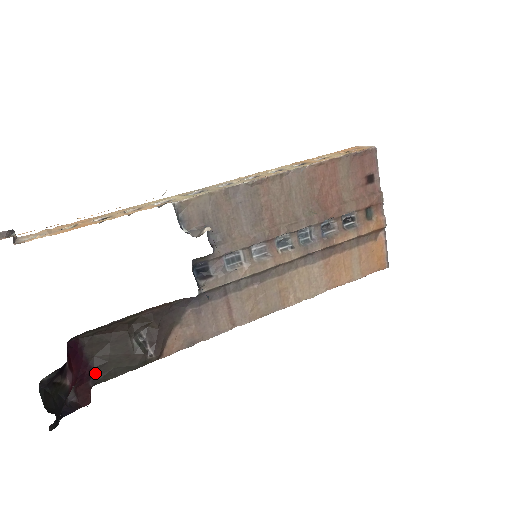
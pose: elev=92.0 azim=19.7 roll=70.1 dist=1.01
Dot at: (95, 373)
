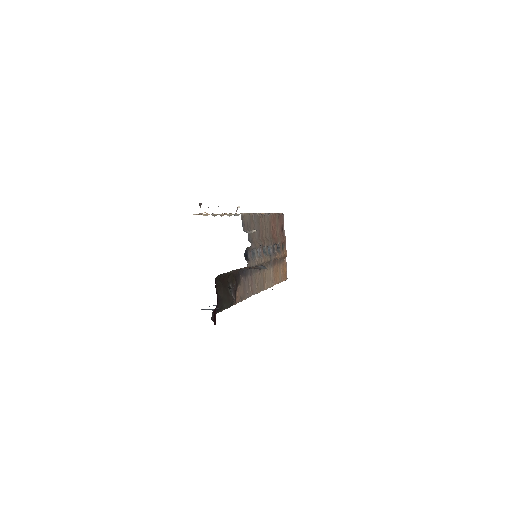
Dot at: (218, 304)
